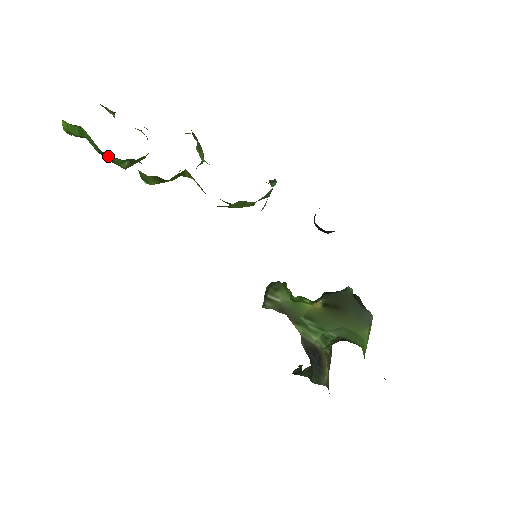
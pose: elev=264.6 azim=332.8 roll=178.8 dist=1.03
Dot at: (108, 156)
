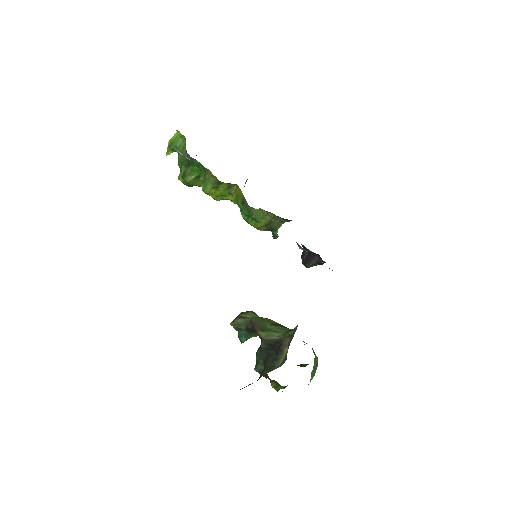
Dot at: (184, 168)
